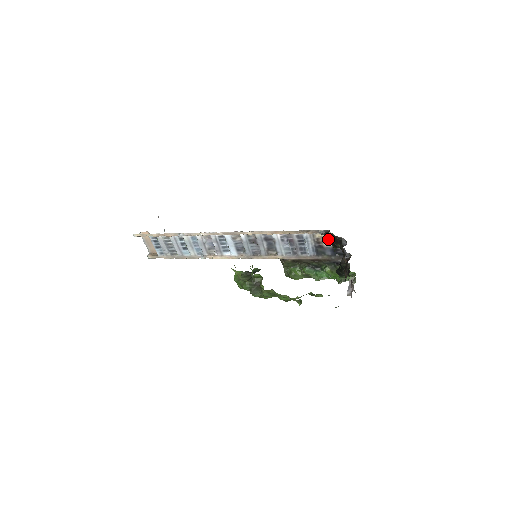
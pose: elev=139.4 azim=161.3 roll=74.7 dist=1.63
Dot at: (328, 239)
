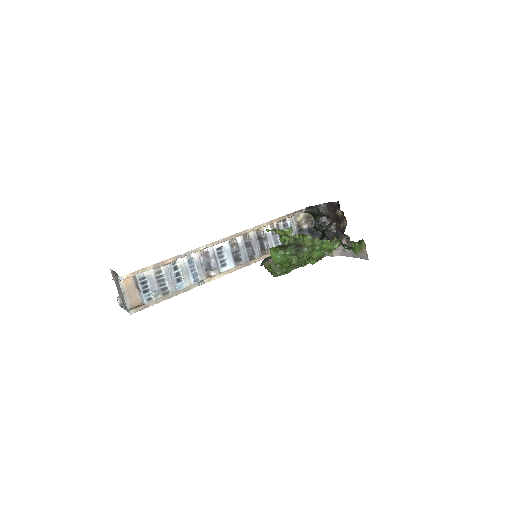
Dot at: (314, 210)
